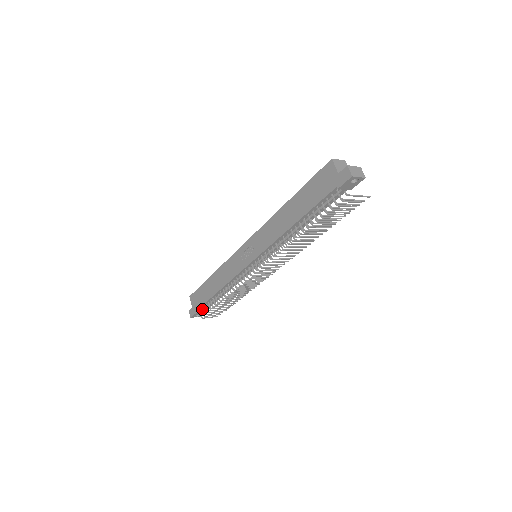
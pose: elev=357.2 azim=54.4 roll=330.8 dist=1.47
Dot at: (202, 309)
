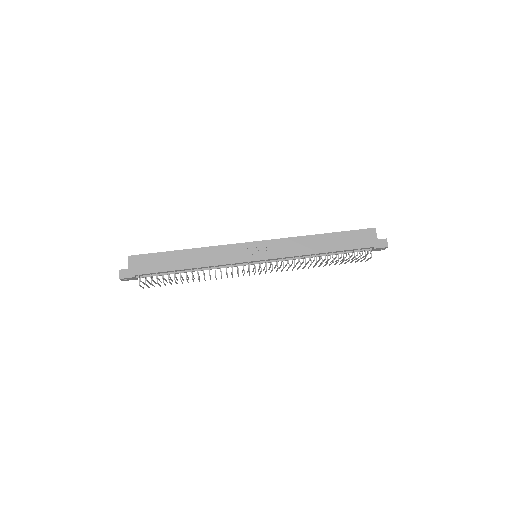
Dot at: (145, 276)
